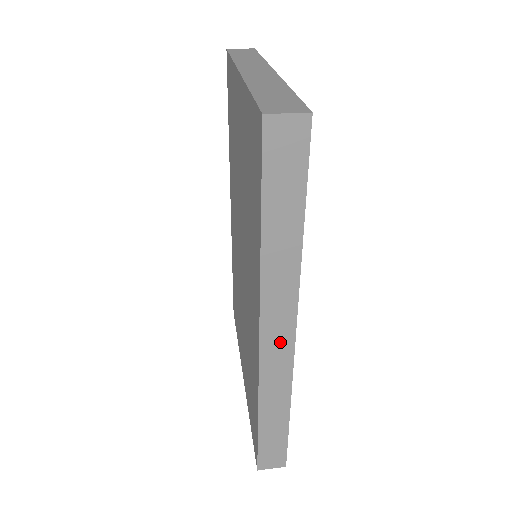
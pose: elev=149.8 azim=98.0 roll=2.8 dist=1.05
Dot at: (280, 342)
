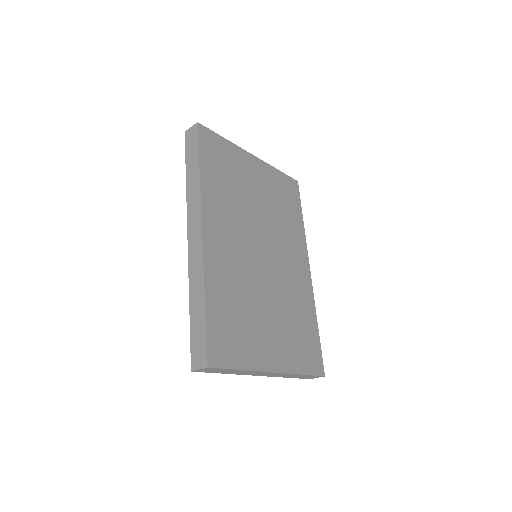
Dot at: (196, 236)
